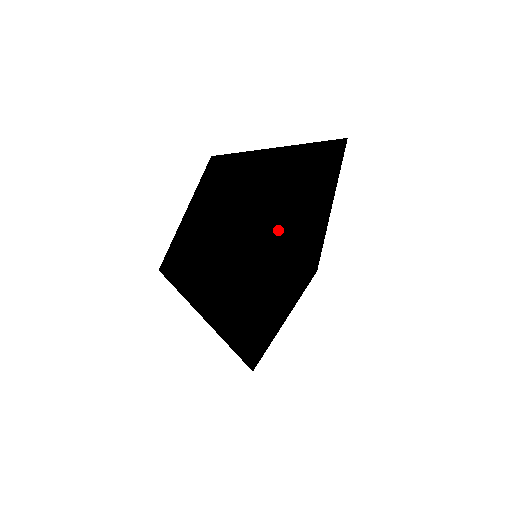
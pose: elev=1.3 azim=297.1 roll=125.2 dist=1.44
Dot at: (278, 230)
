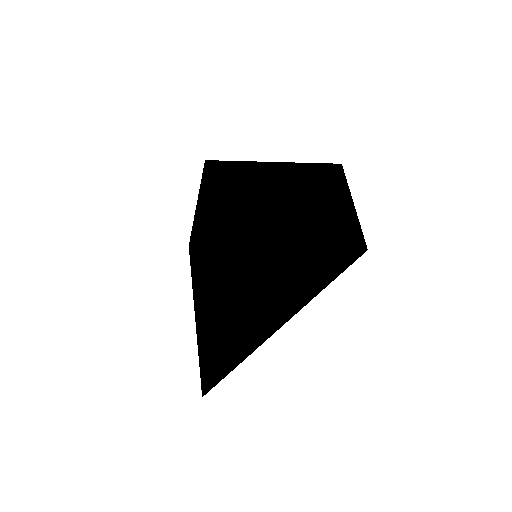
Dot at: (313, 220)
